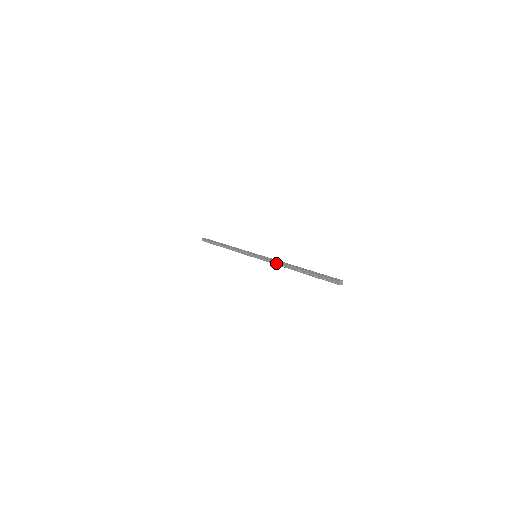
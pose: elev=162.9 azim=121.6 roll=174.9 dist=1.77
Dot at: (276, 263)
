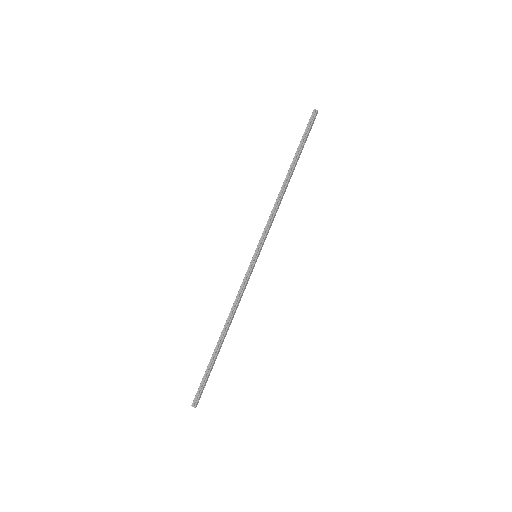
Dot at: (235, 301)
